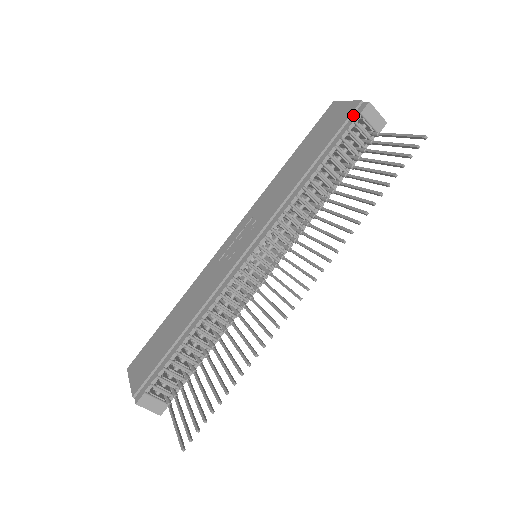
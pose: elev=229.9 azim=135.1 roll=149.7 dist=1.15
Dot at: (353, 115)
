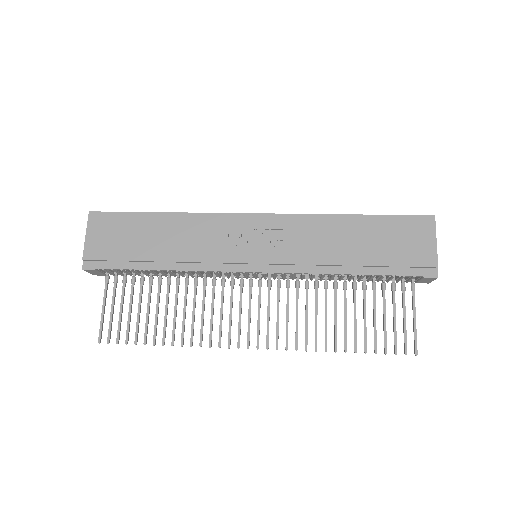
Dot at: (420, 268)
